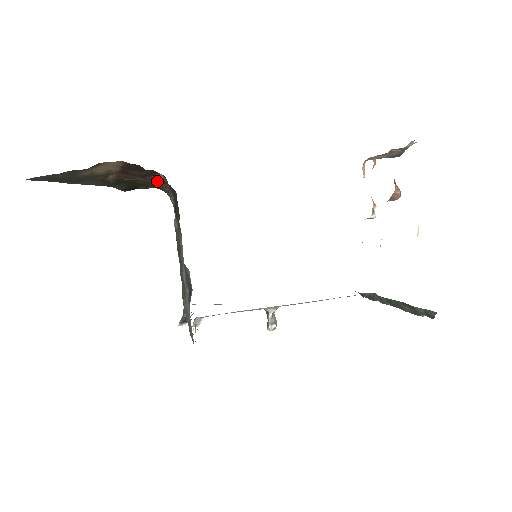
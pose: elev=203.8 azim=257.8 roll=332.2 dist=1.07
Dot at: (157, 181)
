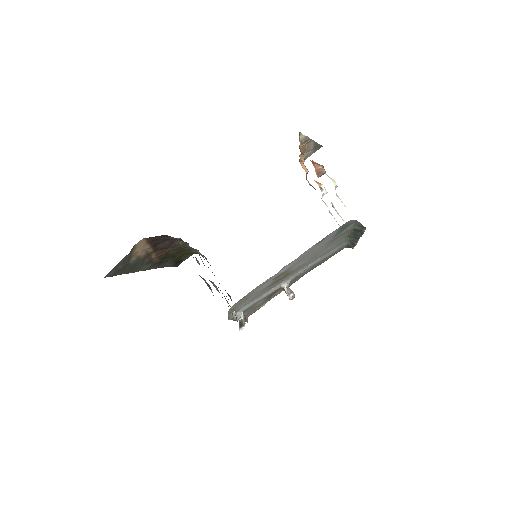
Dot at: (179, 245)
